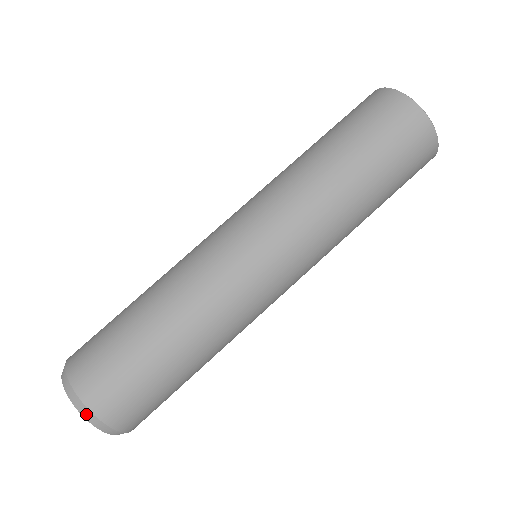
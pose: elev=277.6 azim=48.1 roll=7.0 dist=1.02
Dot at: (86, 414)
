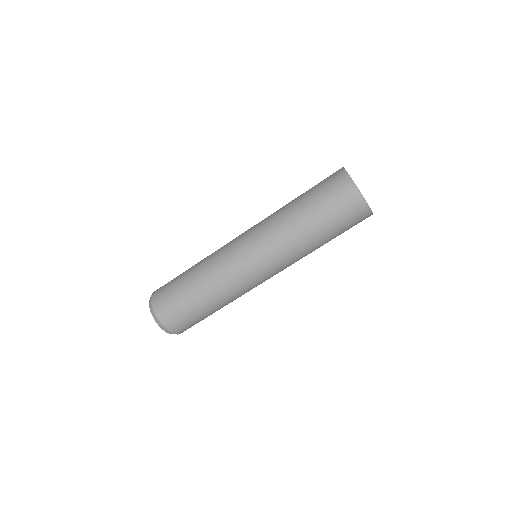
Dot at: (162, 328)
